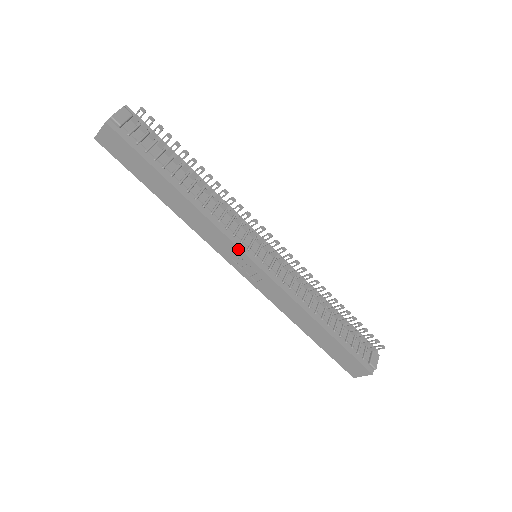
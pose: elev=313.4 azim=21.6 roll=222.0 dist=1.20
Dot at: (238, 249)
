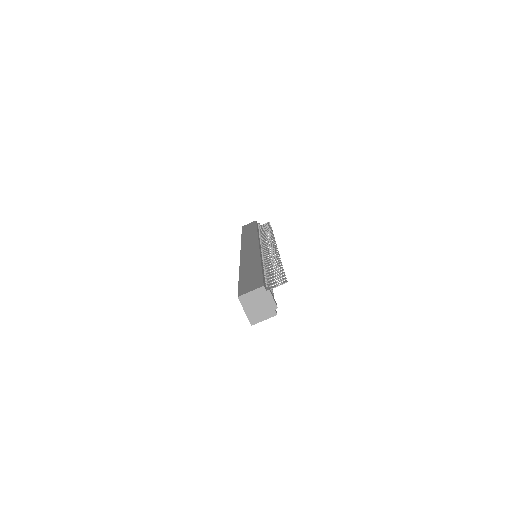
Dot at: occluded
